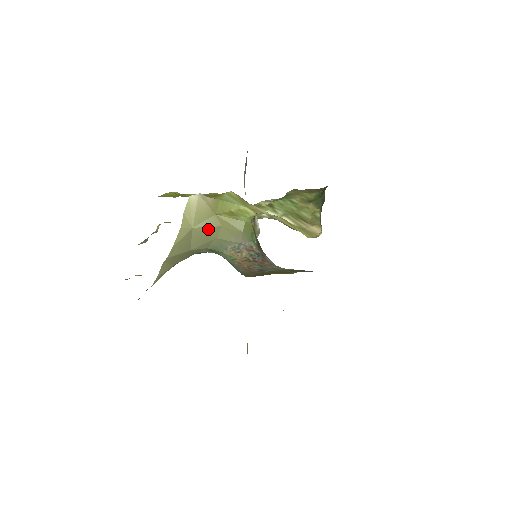
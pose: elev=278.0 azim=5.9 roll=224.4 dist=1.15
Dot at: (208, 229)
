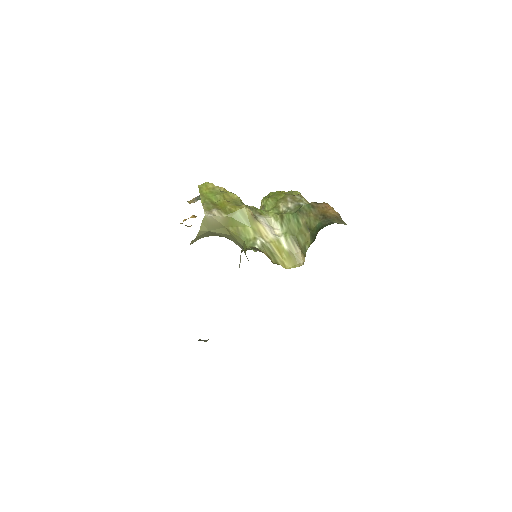
Dot at: (220, 234)
